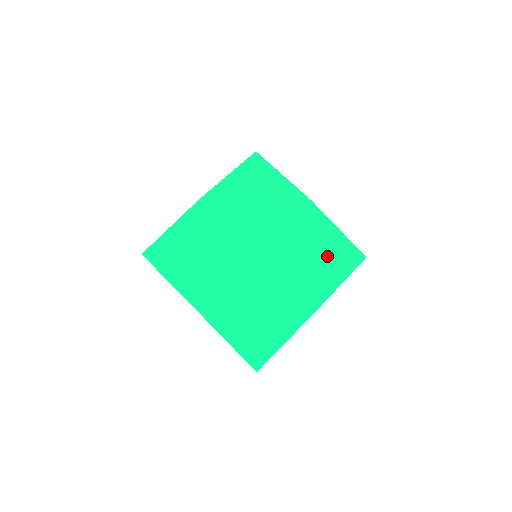
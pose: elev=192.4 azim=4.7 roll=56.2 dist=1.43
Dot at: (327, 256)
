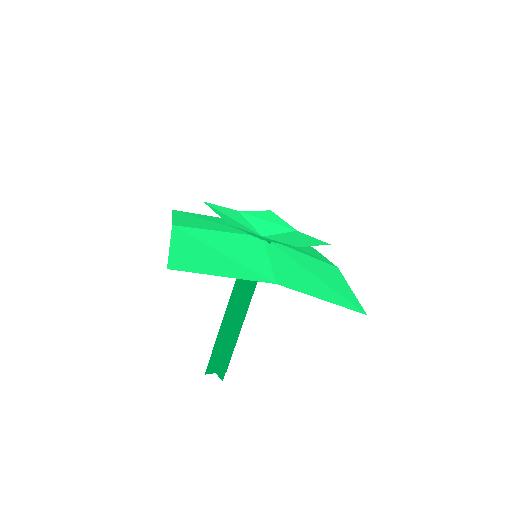
Dot at: (324, 283)
